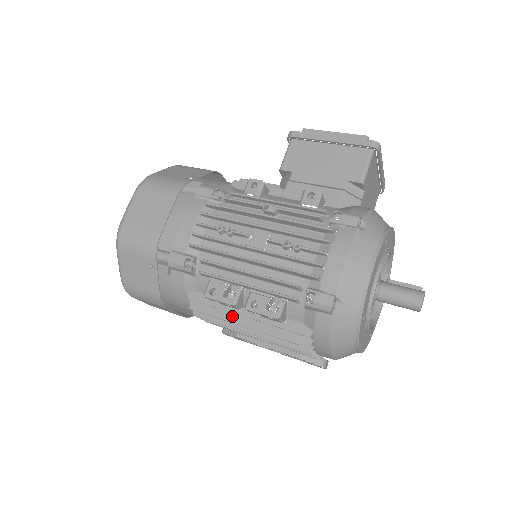
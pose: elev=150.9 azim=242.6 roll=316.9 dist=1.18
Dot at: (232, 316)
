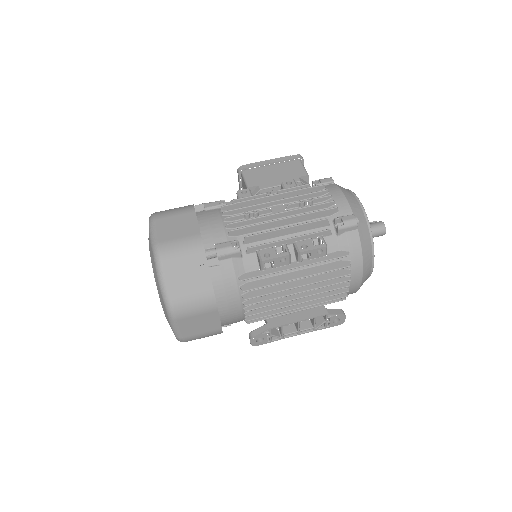
Dot at: (282, 278)
